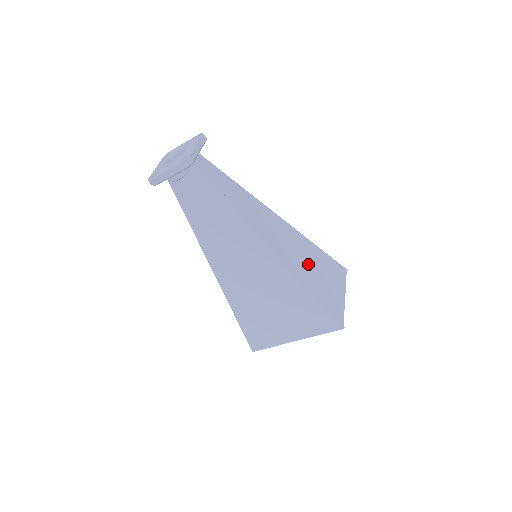
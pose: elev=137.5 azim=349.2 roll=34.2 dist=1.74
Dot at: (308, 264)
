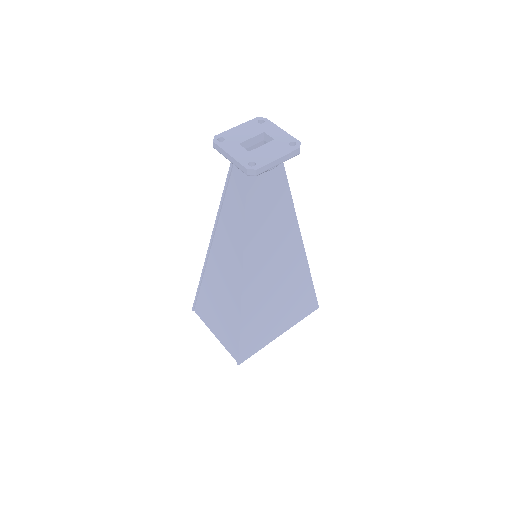
Dot at: occluded
